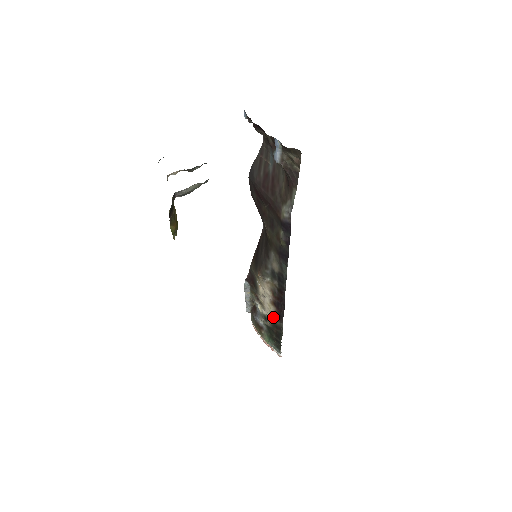
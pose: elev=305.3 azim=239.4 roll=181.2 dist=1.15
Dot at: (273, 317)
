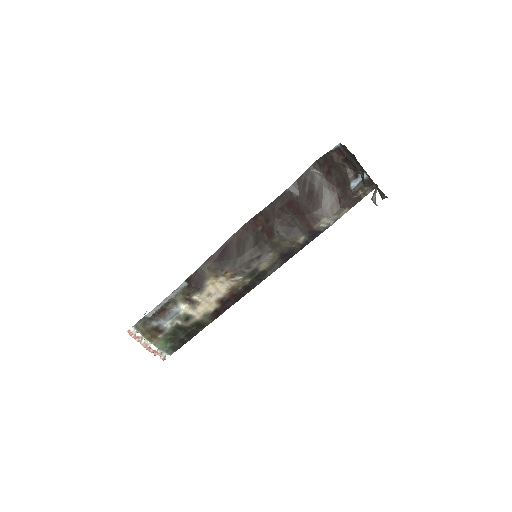
Dot at: (204, 315)
